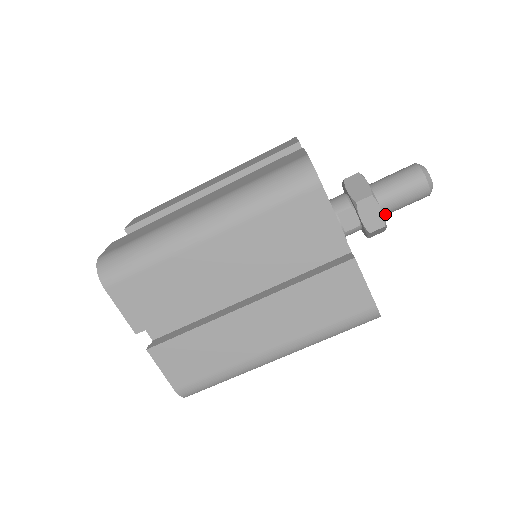
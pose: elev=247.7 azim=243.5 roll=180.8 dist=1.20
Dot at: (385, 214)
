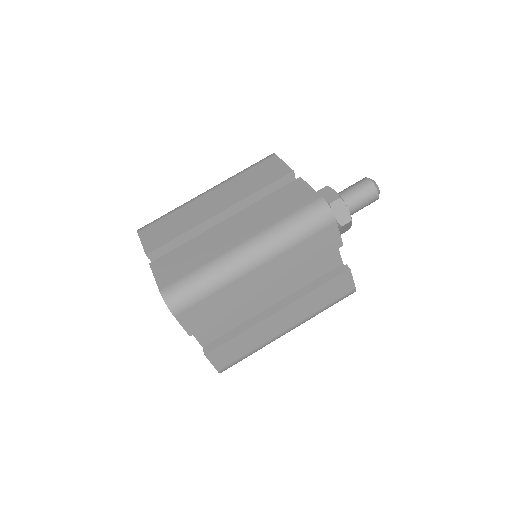
Dot at: (346, 204)
